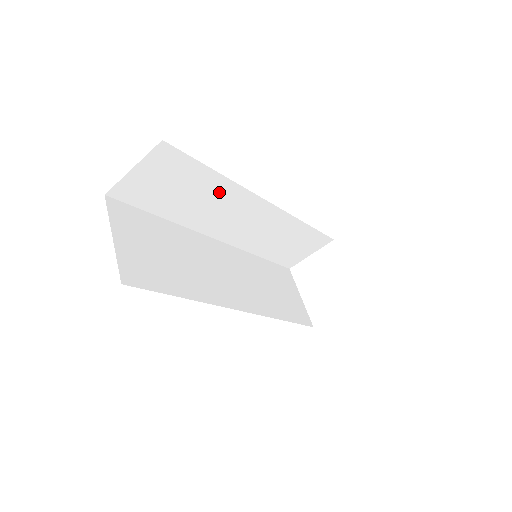
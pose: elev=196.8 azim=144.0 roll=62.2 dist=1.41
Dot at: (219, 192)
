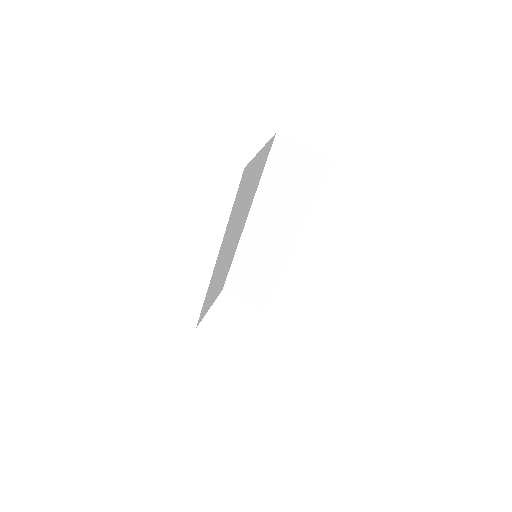
Dot at: (295, 210)
